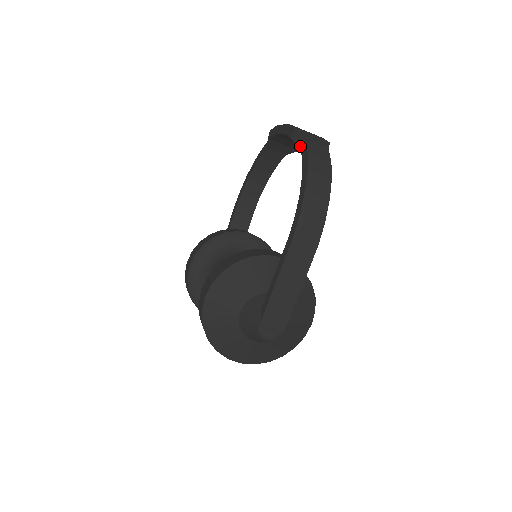
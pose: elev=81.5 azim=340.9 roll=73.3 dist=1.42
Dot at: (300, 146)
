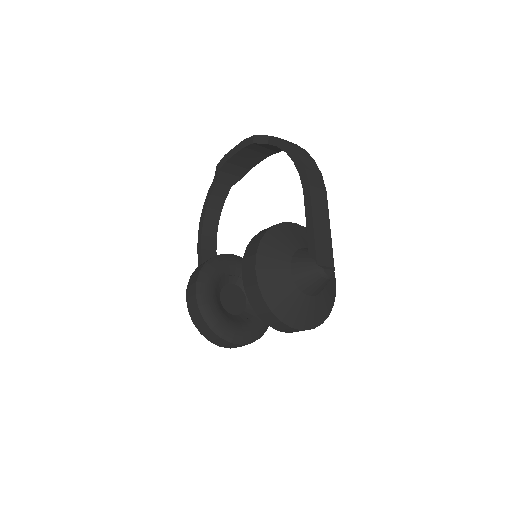
Dot at: (266, 143)
